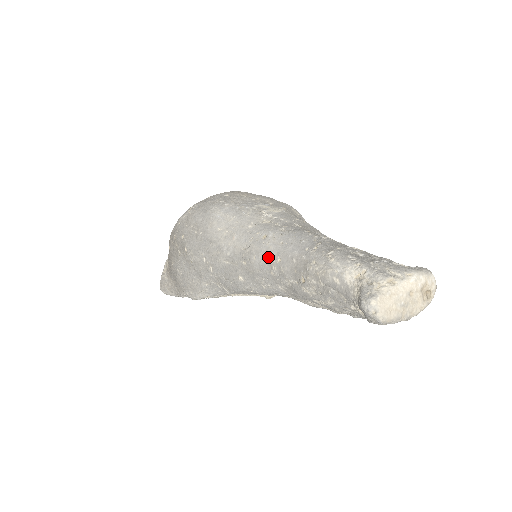
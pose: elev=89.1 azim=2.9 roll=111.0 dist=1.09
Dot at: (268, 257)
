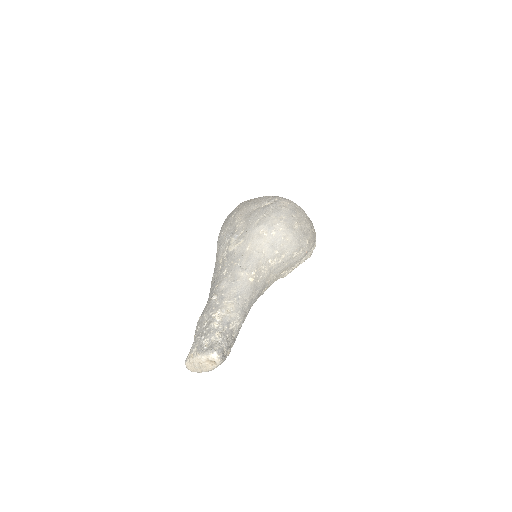
Dot at: occluded
